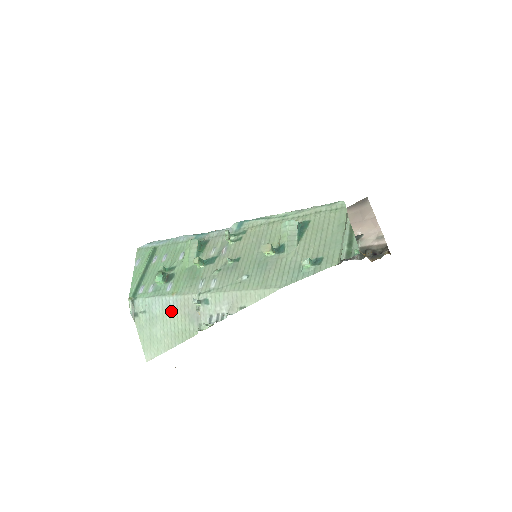
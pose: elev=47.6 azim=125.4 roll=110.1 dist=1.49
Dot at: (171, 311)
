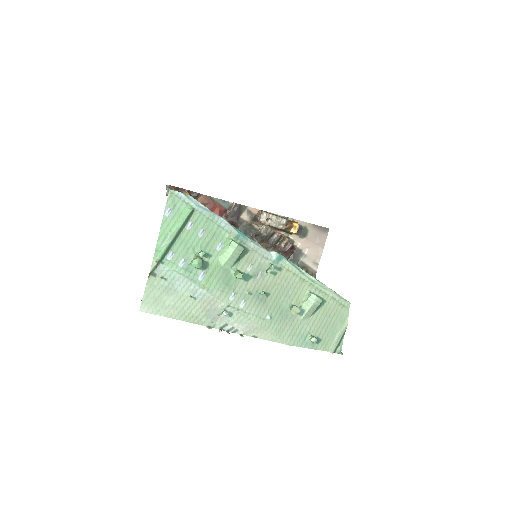
Dot at: (194, 298)
